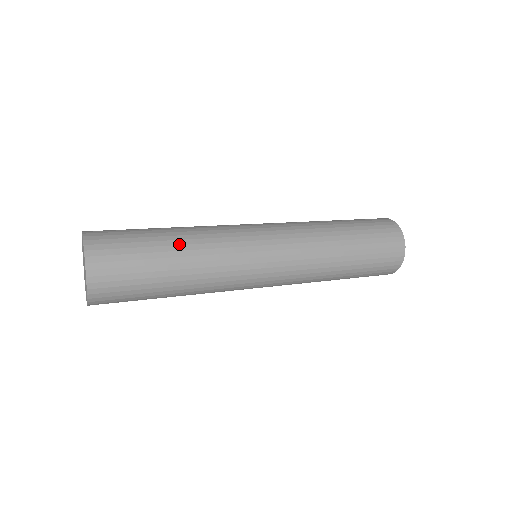
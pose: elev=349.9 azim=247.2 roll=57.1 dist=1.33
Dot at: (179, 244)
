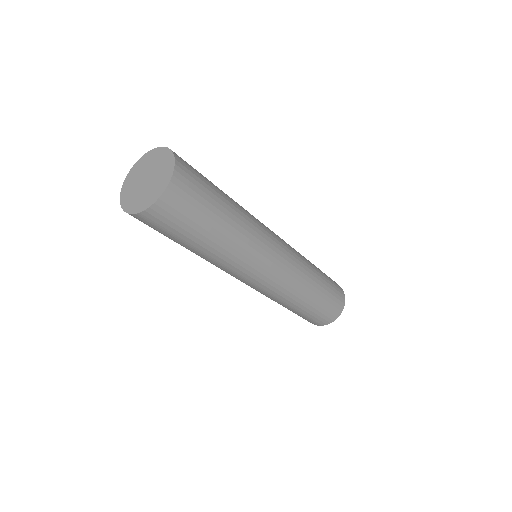
Dot at: occluded
